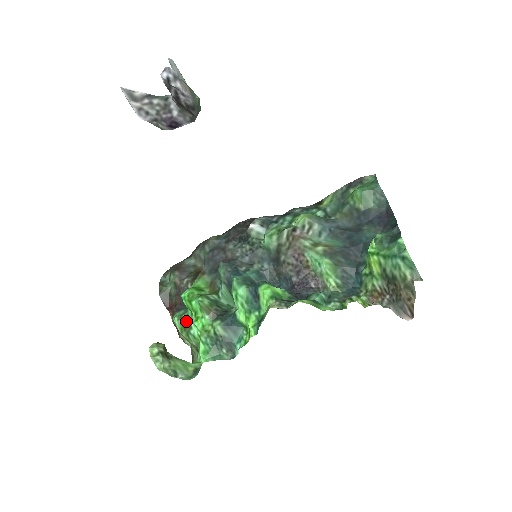
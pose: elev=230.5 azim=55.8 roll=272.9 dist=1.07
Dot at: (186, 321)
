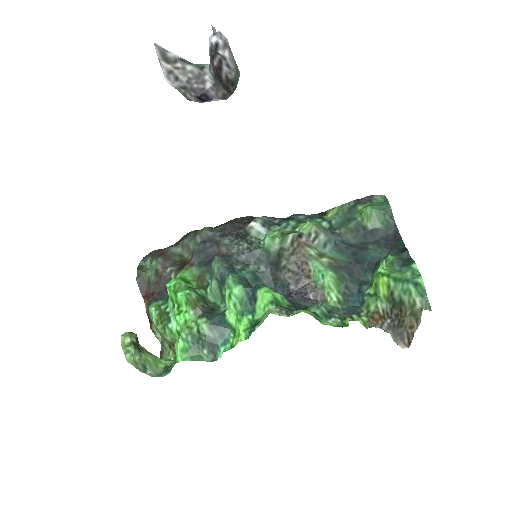
Dot at: (165, 313)
